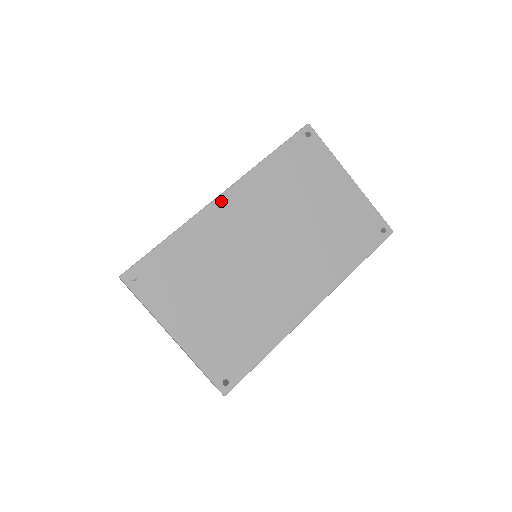
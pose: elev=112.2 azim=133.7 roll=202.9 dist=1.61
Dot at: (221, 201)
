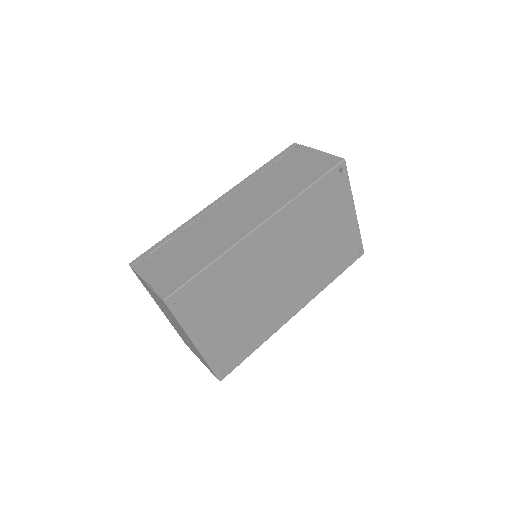
Dot at: (260, 230)
